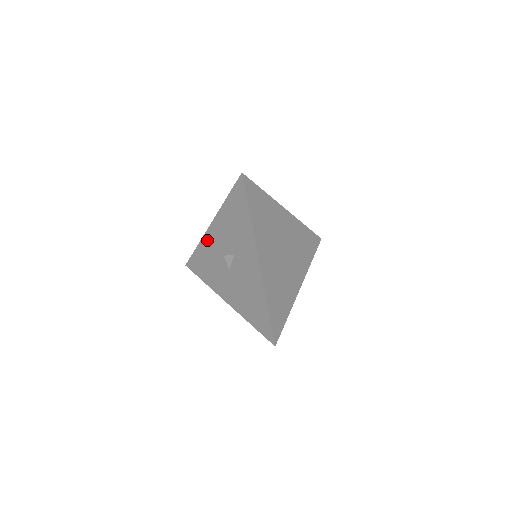
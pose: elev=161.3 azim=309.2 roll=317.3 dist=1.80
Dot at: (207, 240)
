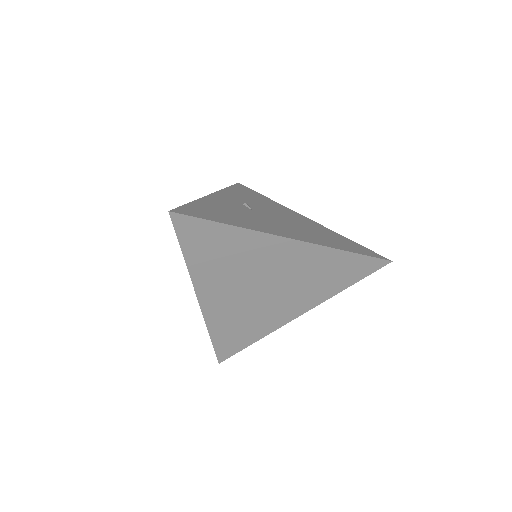
Dot at: occluded
